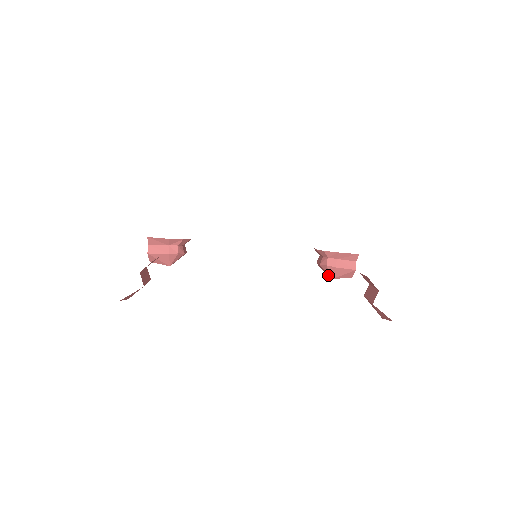
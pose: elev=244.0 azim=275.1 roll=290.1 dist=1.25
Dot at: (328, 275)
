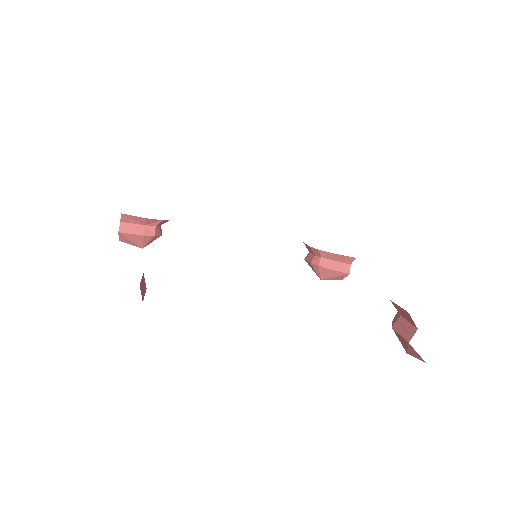
Dot at: (317, 275)
